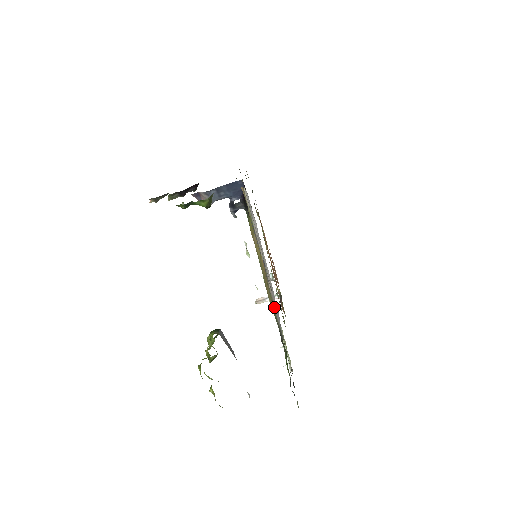
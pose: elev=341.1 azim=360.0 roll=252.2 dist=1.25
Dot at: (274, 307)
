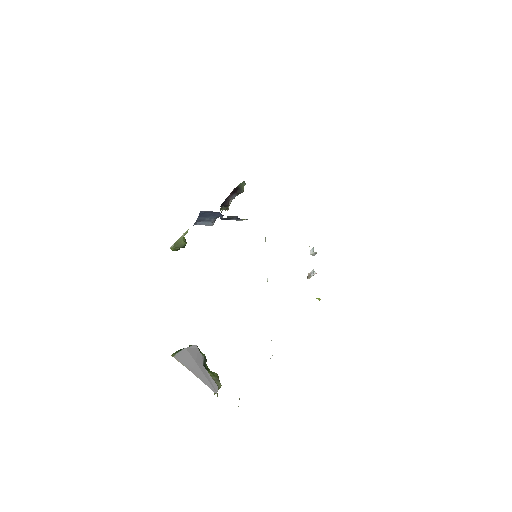
Dot at: occluded
